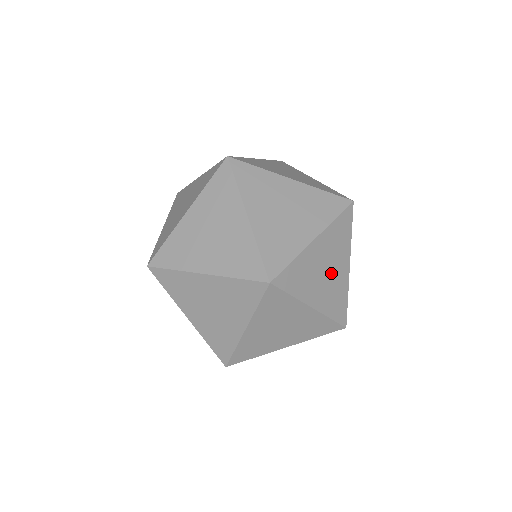
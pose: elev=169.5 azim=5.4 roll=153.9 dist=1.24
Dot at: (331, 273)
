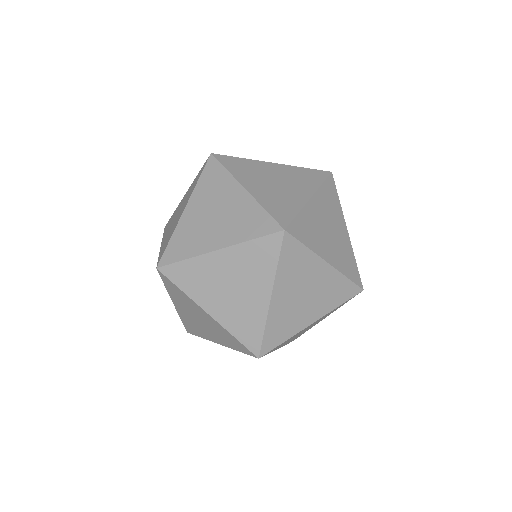
Dot at: (311, 290)
